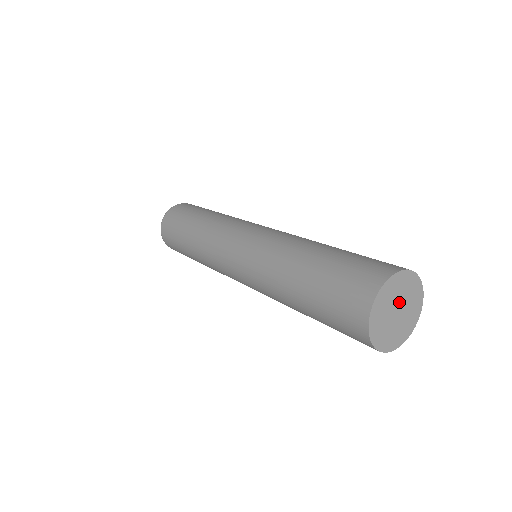
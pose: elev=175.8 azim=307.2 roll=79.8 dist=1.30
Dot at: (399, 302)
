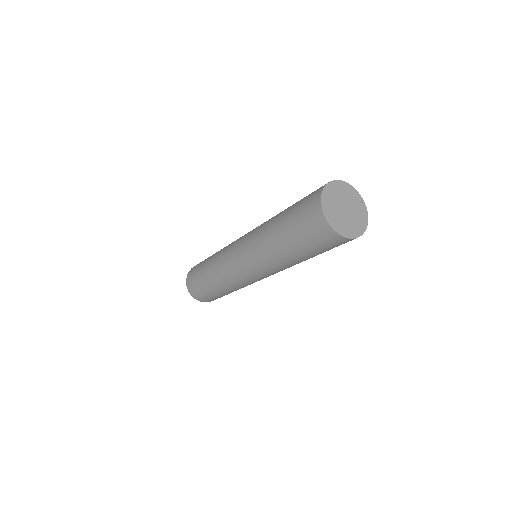
Dot at: (343, 202)
